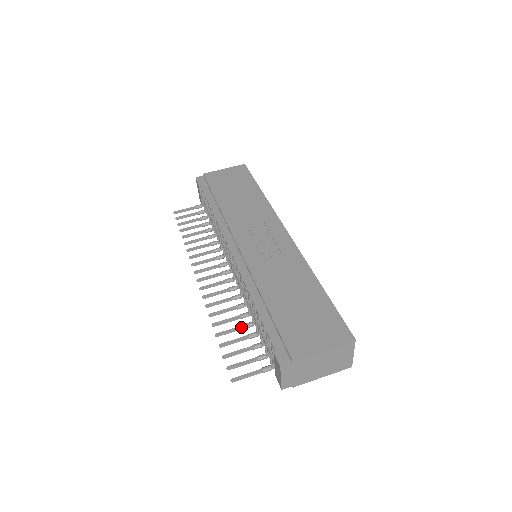
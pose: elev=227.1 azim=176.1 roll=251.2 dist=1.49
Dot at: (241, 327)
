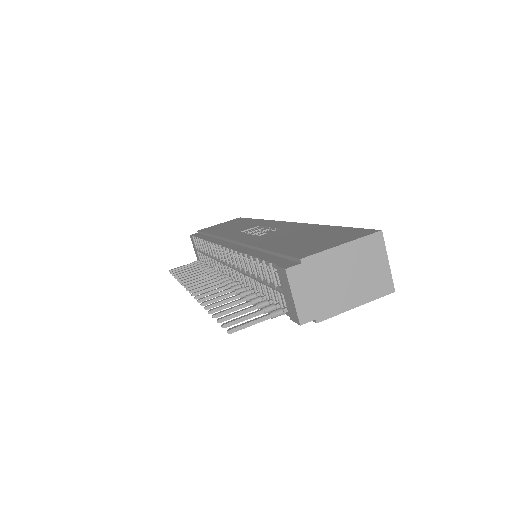
Dot at: (241, 299)
